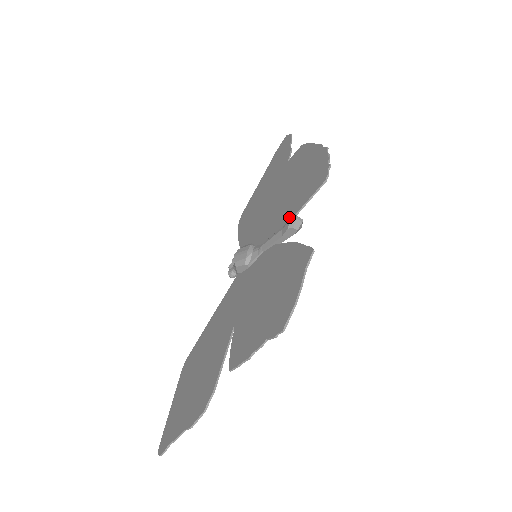
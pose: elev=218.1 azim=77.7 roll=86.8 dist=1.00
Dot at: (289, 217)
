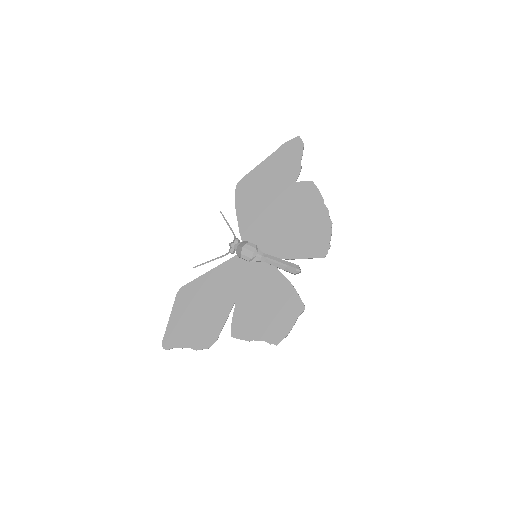
Dot at: (291, 255)
